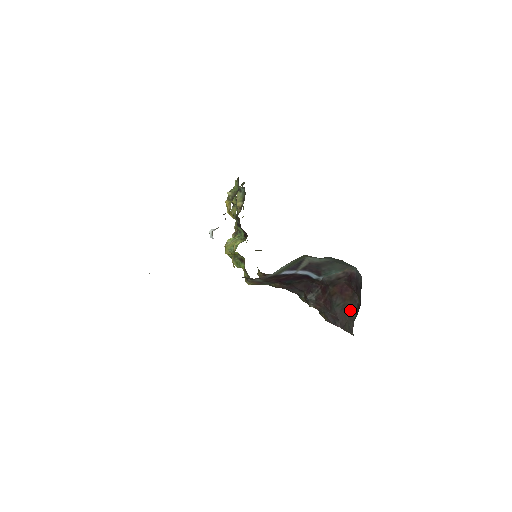
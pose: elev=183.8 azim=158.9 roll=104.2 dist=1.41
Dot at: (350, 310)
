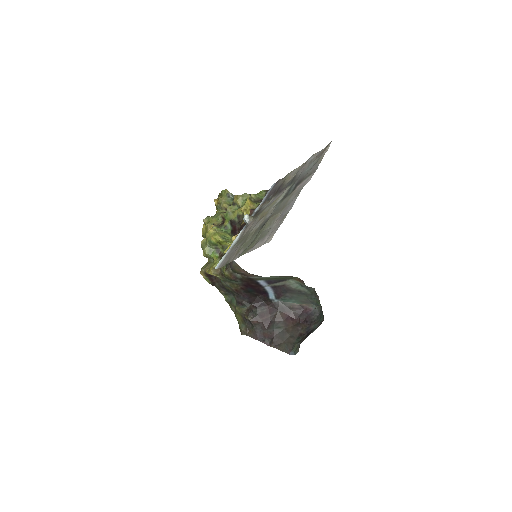
Dot at: (290, 335)
